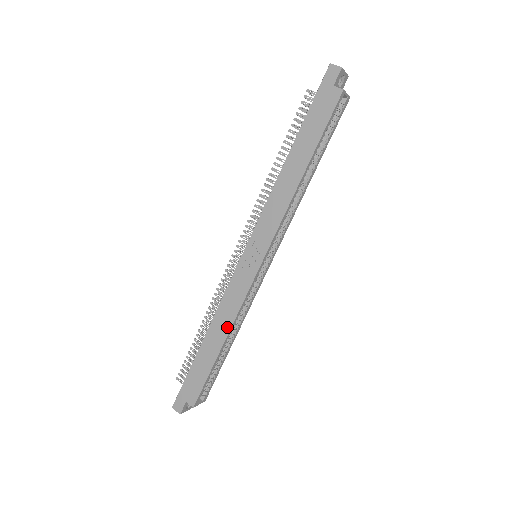
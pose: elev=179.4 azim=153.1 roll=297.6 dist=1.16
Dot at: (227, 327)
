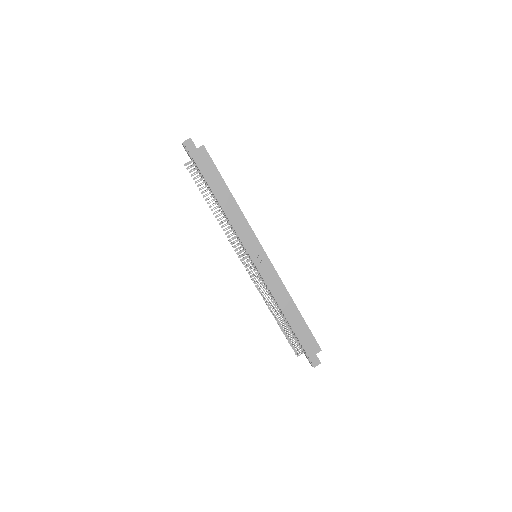
Dot at: (288, 298)
